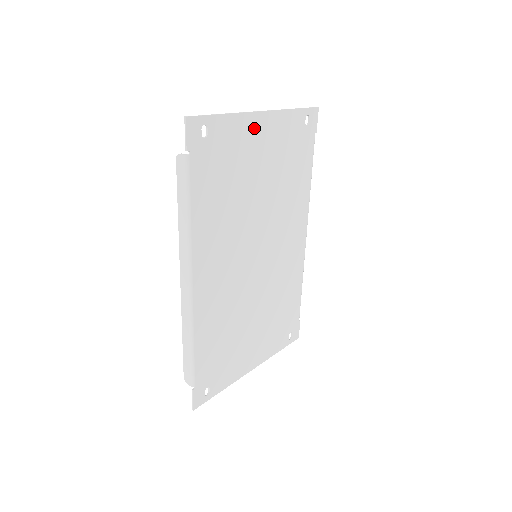
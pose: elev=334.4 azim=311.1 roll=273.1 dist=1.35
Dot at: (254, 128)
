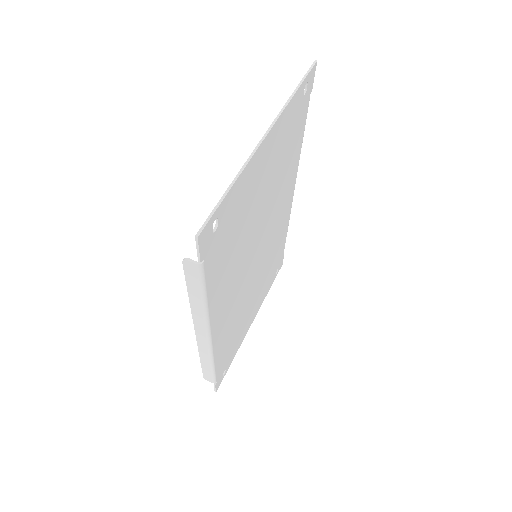
Dot at: (258, 161)
